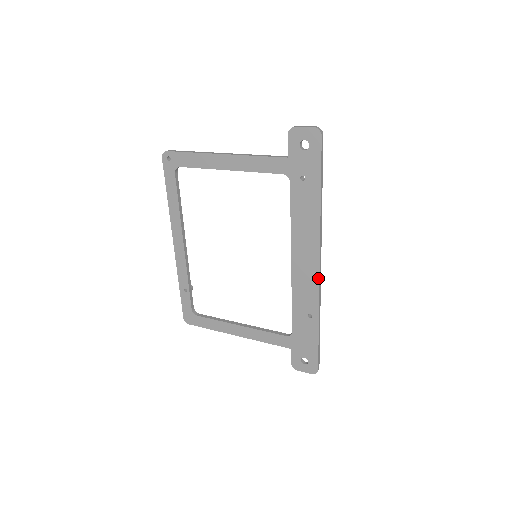
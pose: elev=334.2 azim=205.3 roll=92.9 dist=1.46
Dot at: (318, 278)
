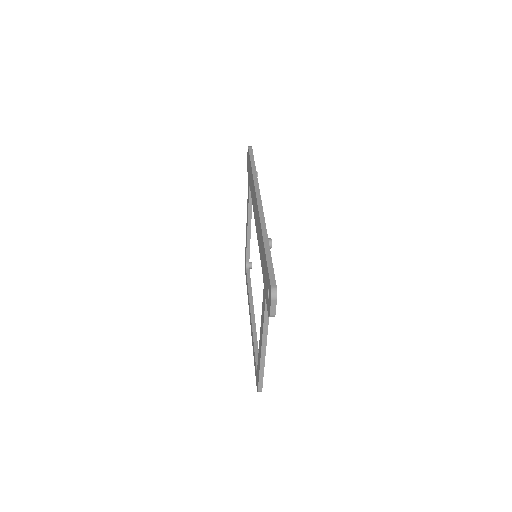
Dot at: (258, 209)
